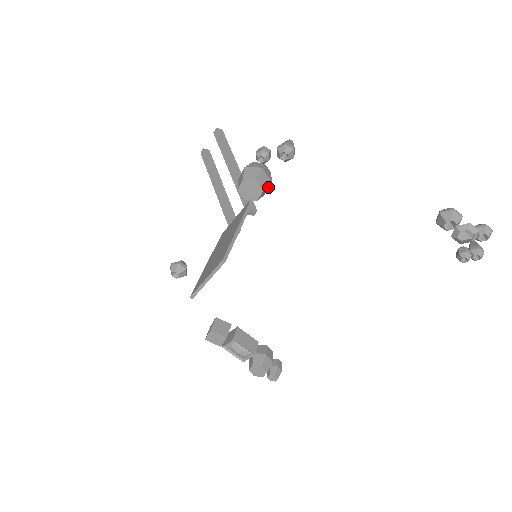
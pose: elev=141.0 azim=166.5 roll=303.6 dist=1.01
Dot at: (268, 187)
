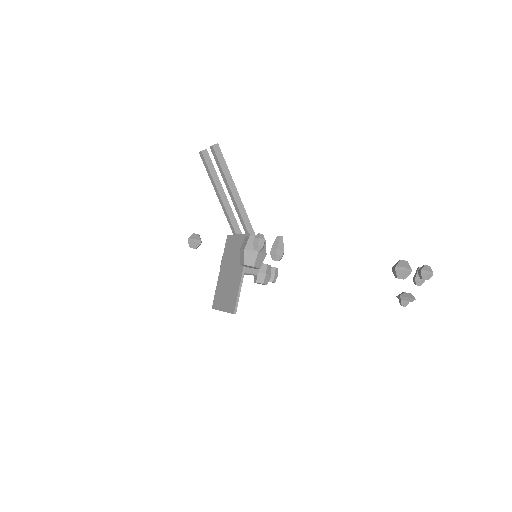
Dot at: (264, 255)
